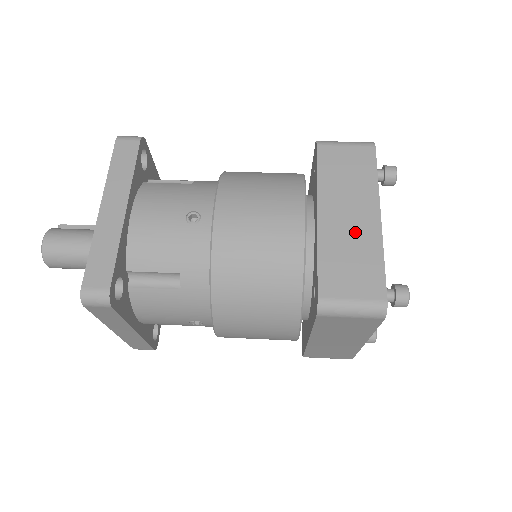
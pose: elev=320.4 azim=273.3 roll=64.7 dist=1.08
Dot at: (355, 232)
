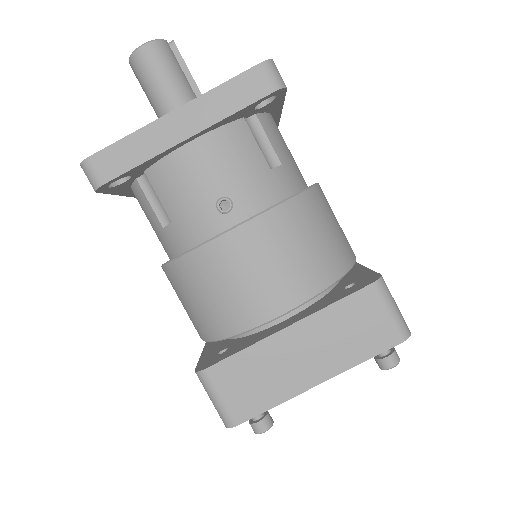
Dot at: (289, 369)
